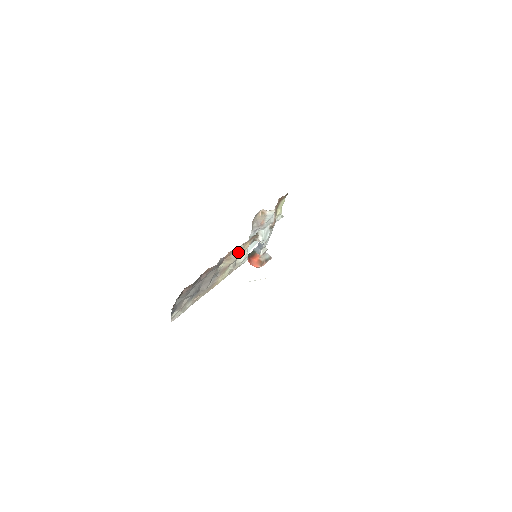
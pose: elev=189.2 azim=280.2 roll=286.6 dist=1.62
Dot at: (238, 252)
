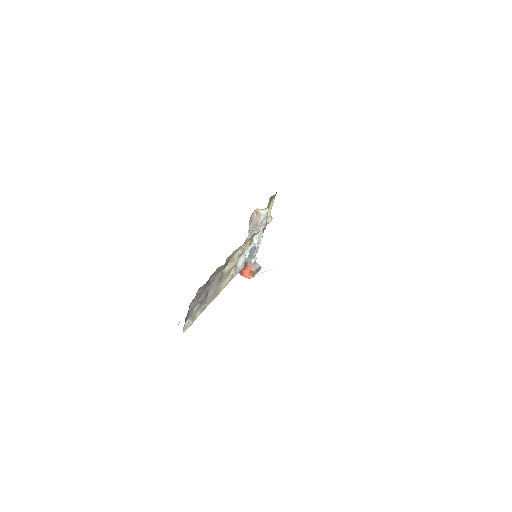
Dot at: (240, 252)
